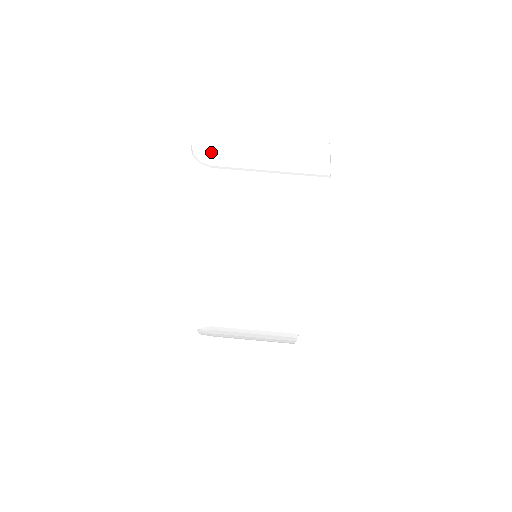
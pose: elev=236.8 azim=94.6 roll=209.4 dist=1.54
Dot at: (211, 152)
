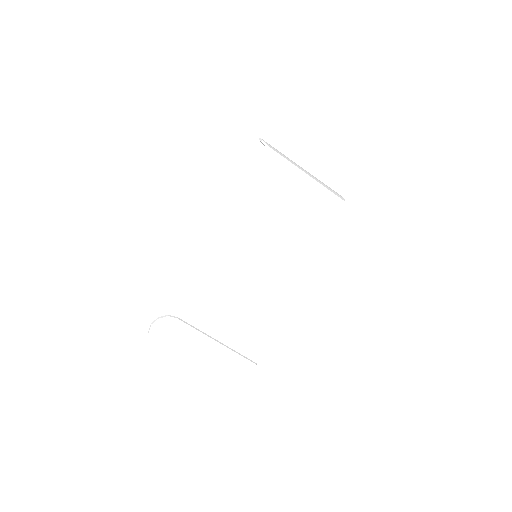
Dot at: (273, 147)
